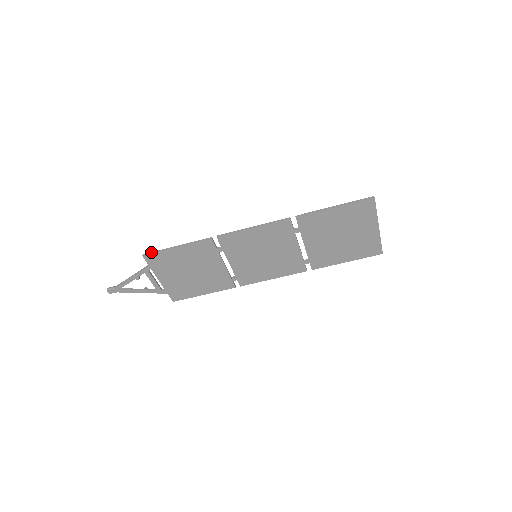
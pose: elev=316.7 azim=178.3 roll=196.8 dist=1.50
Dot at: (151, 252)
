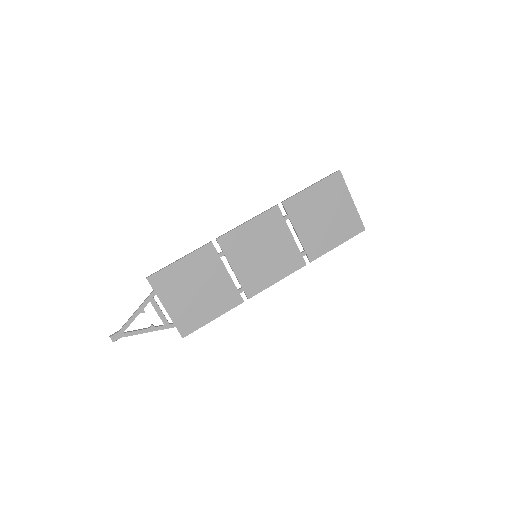
Dot at: occluded
